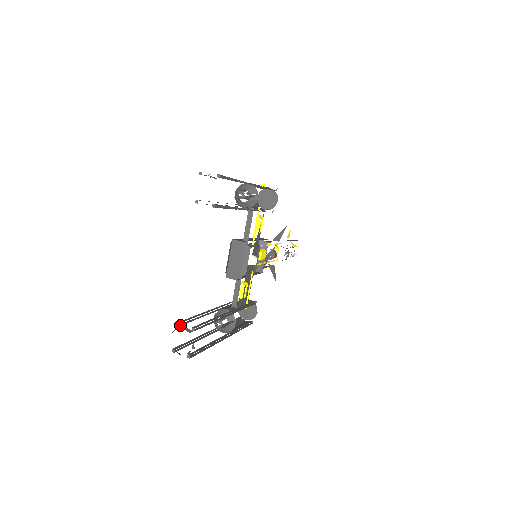
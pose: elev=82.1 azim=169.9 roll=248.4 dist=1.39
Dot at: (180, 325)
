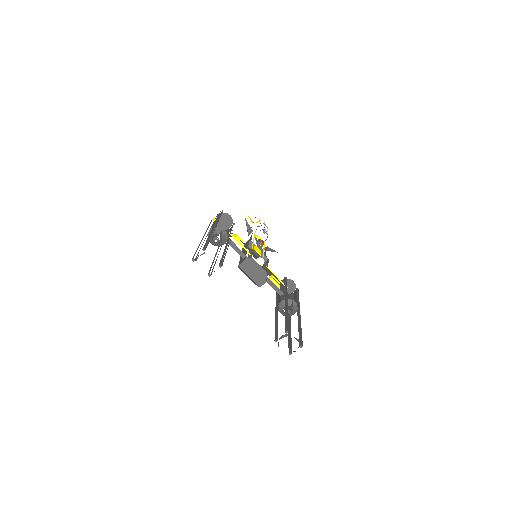
Dot at: (277, 339)
